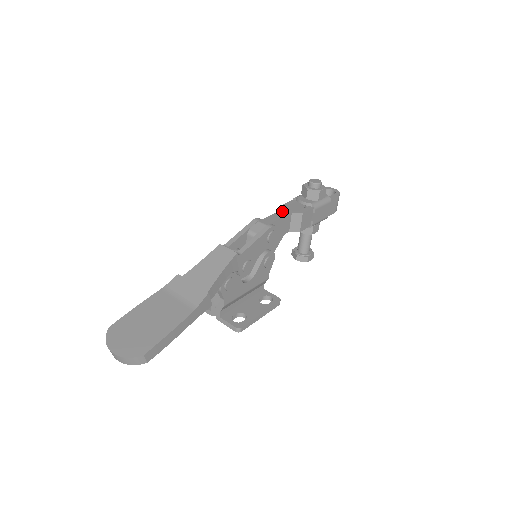
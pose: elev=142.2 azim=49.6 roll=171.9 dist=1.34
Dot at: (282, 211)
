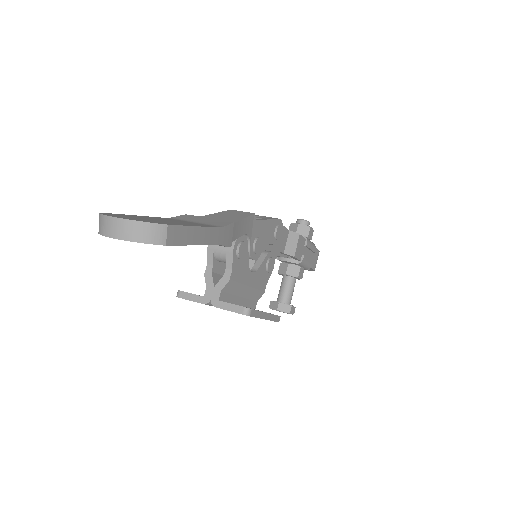
Dot at: occluded
